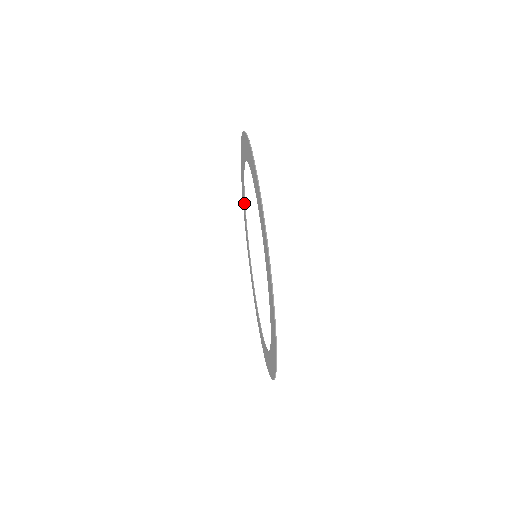
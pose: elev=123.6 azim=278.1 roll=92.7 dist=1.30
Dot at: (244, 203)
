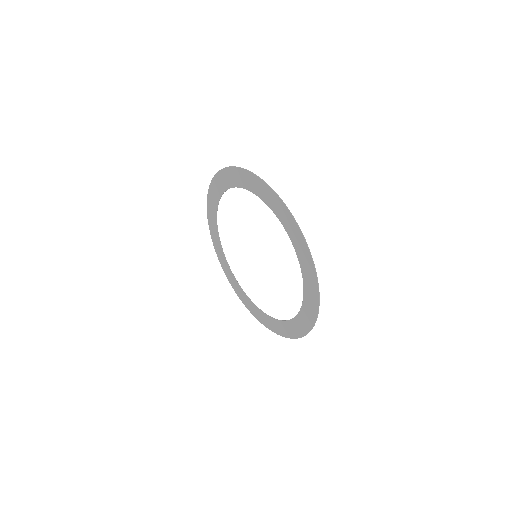
Dot at: (222, 253)
